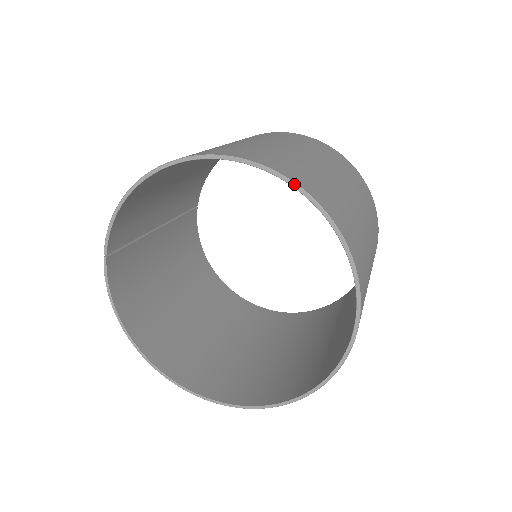
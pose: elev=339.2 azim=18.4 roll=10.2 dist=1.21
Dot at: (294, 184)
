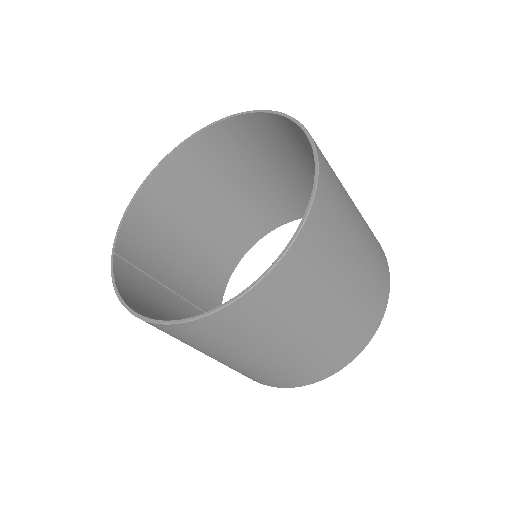
Dot at: (233, 115)
